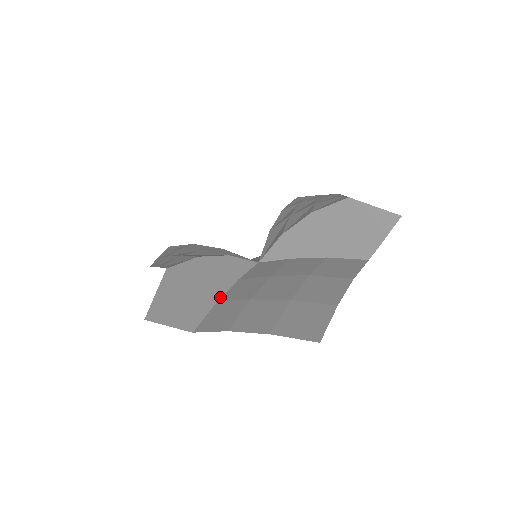
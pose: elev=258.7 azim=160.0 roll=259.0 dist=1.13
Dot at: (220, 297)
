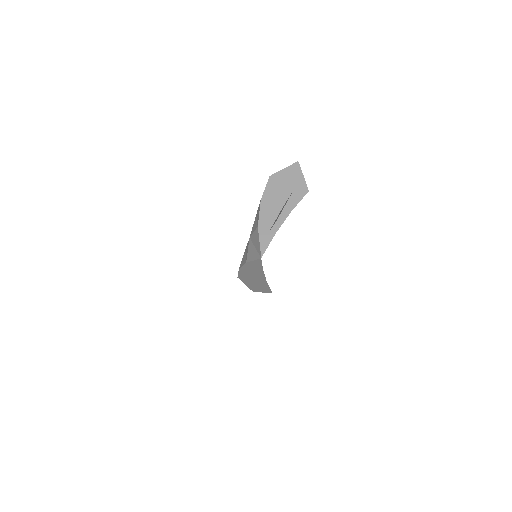
Dot at: occluded
